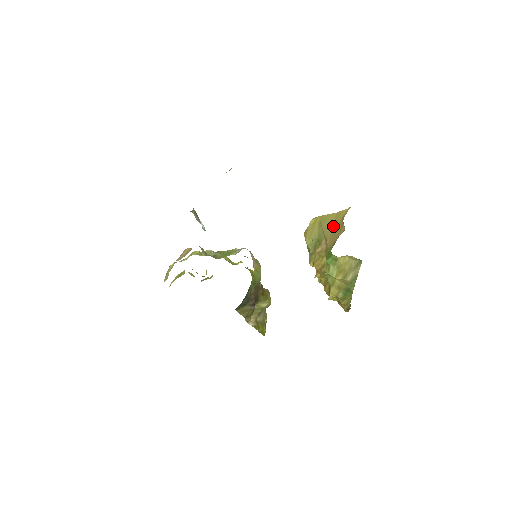
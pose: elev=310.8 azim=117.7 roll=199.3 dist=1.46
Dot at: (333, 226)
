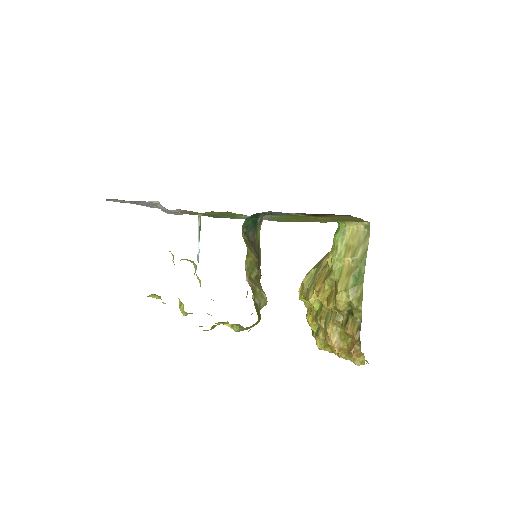
Dot at: occluded
